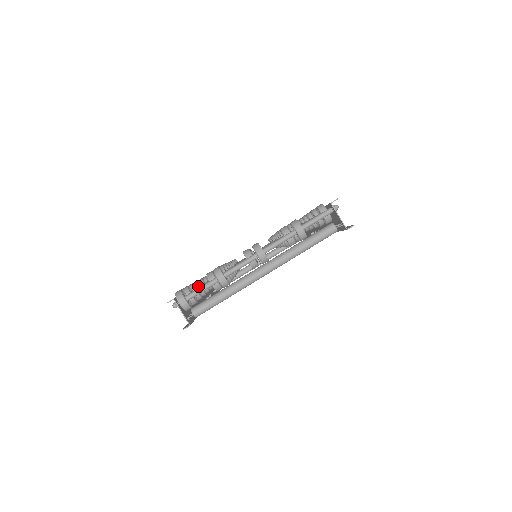
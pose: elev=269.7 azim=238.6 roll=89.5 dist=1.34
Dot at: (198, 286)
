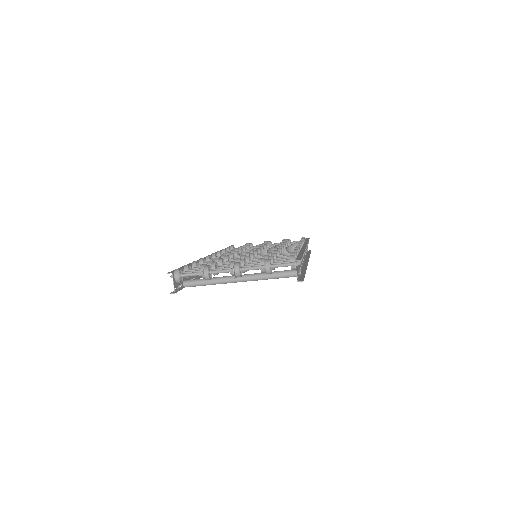
Dot at: (202, 262)
